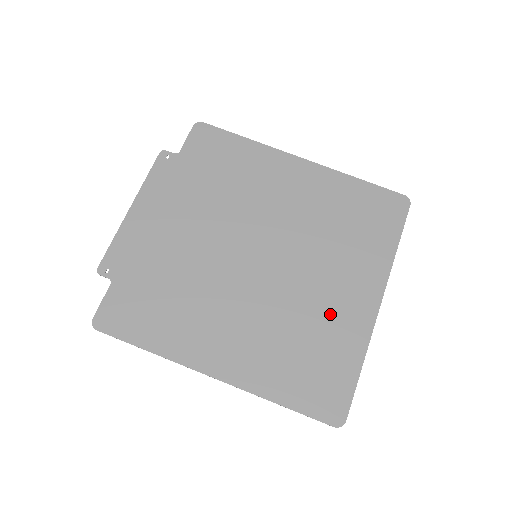
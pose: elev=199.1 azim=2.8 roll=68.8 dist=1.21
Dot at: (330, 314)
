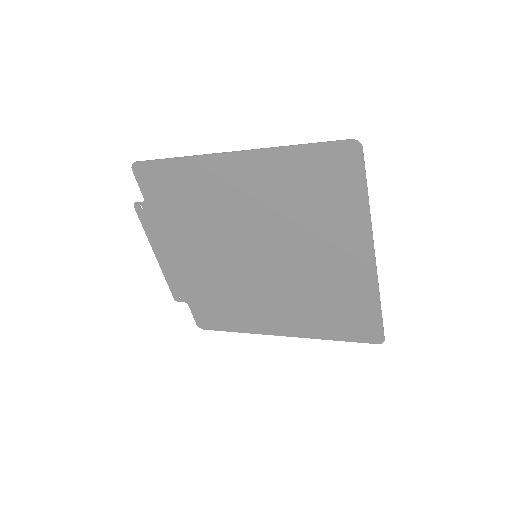
Dot at: (336, 278)
